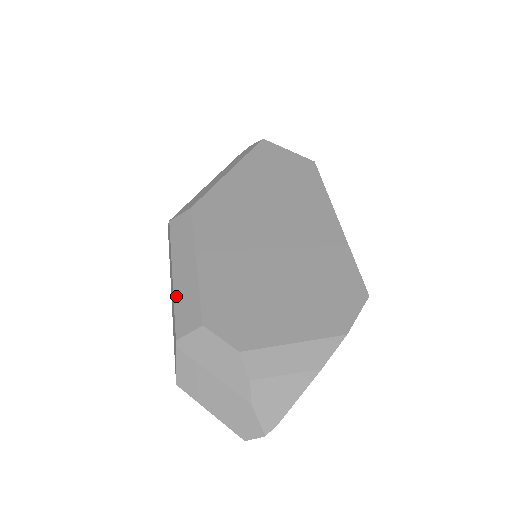
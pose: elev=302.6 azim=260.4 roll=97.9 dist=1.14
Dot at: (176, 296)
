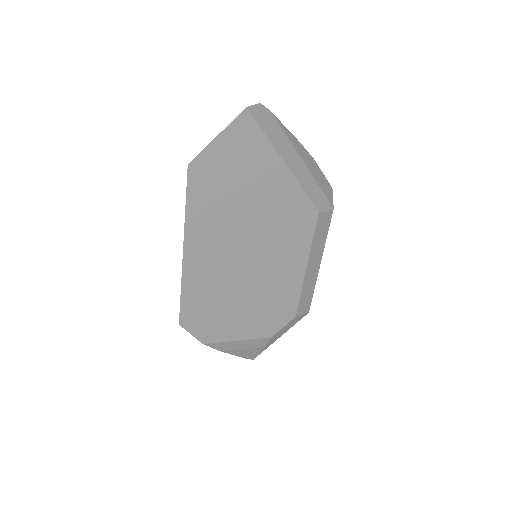
Dot at: occluded
